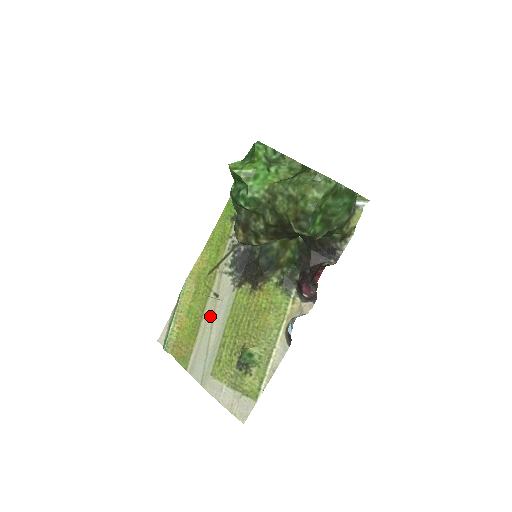
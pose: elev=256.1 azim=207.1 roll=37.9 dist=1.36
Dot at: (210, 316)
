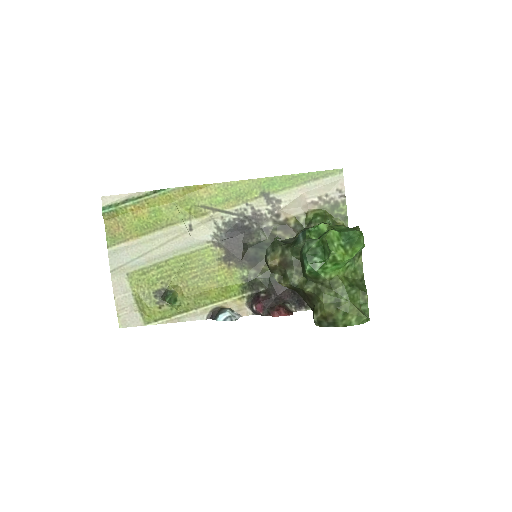
Dot at: (170, 236)
